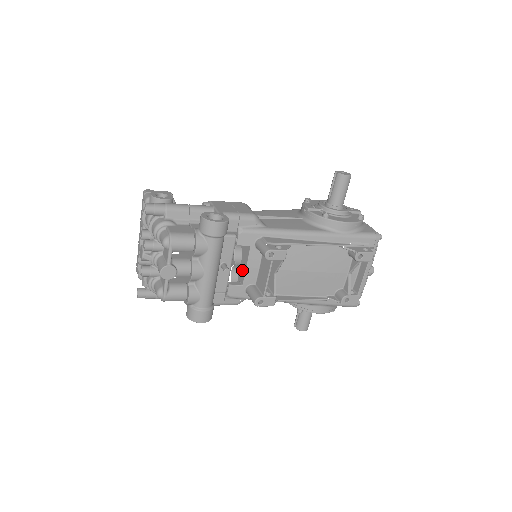
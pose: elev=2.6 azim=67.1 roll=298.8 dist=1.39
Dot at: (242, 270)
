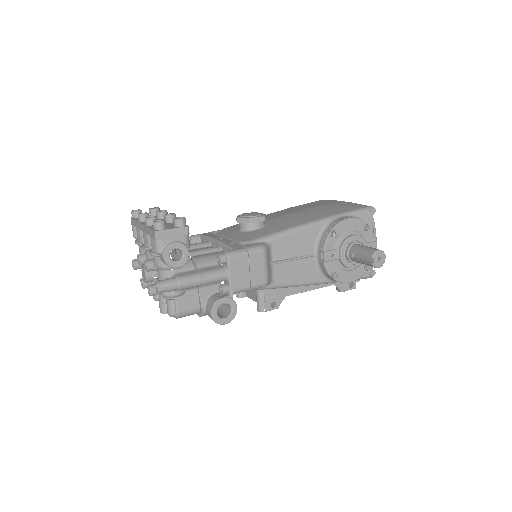
Dot at: occluded
